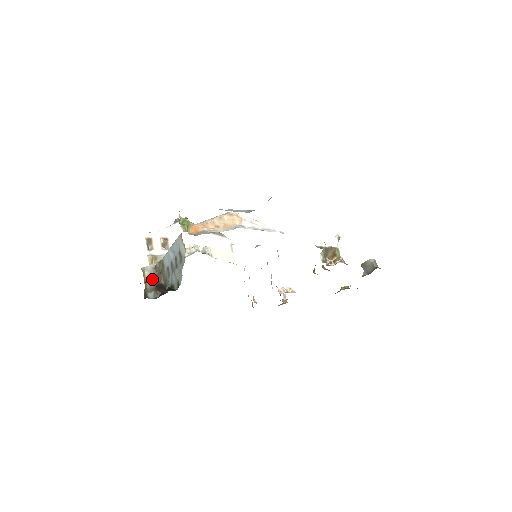
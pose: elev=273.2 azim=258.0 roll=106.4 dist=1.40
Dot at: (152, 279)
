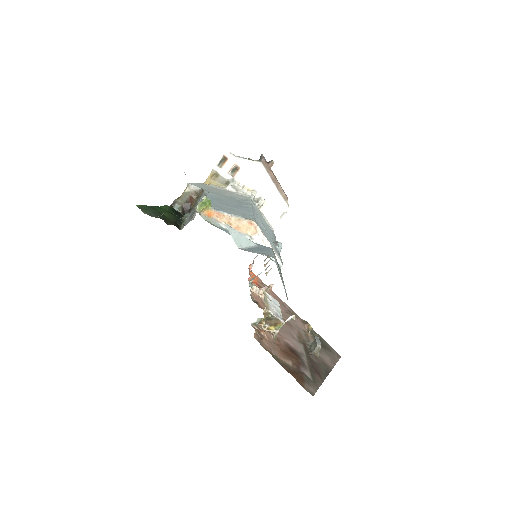
Dot at: (188, 196)
